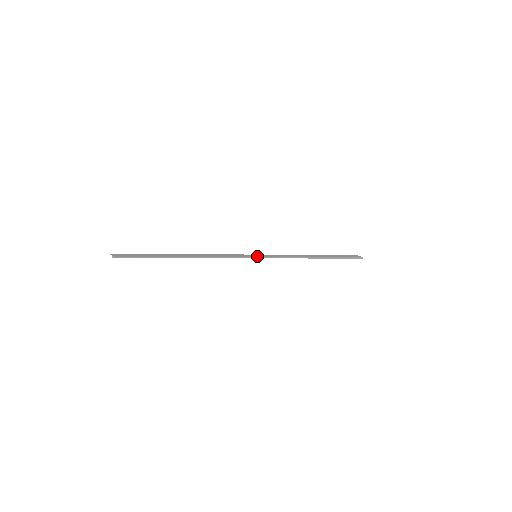
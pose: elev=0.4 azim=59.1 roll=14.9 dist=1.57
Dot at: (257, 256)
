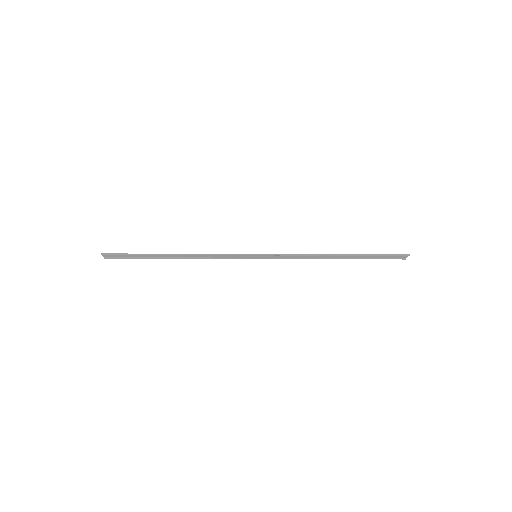
Dot at: (255, 254)
